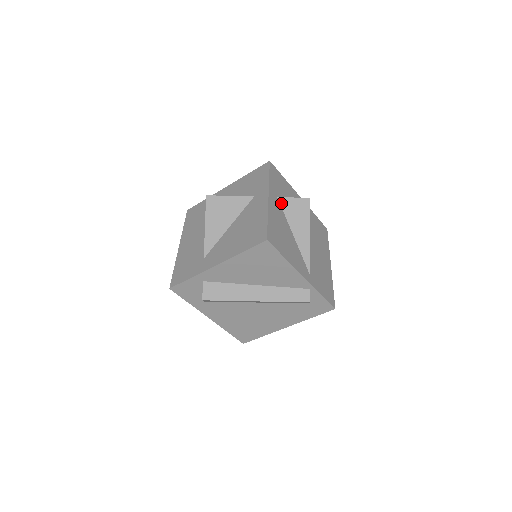
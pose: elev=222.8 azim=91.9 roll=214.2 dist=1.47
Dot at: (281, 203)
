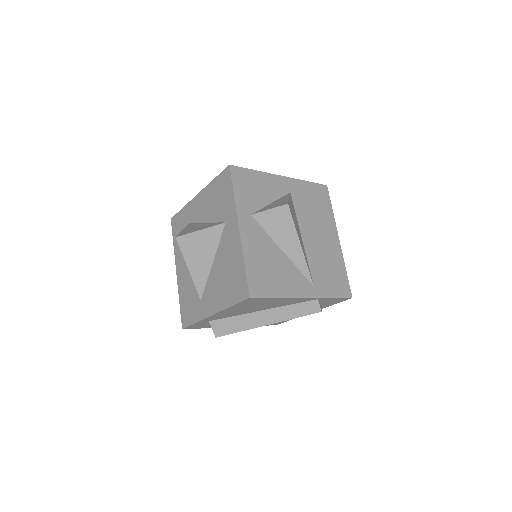
Dot at: (257, 220)
